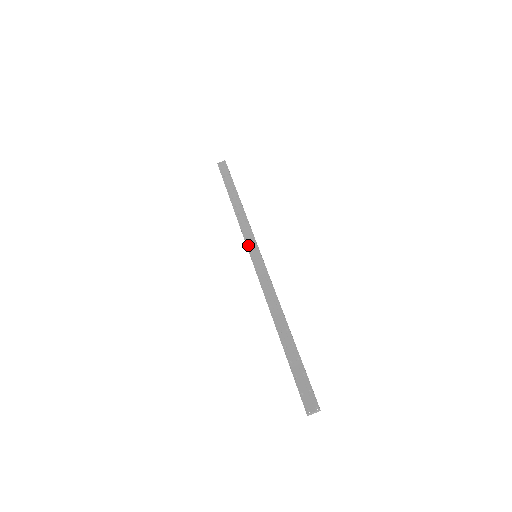
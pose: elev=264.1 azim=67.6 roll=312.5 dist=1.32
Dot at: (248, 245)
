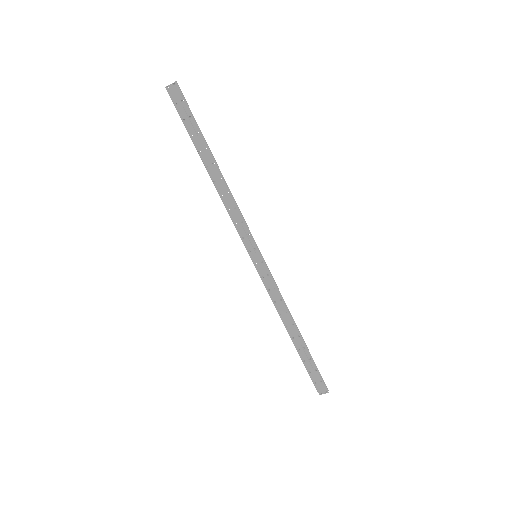
Dot at: (245, 243)
